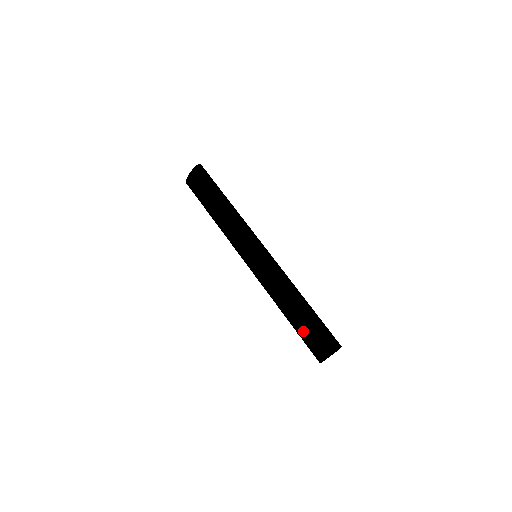
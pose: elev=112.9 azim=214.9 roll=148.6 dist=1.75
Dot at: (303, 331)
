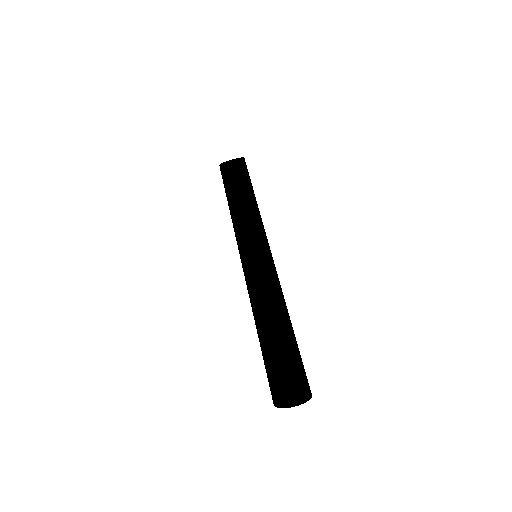
Dot at: (274, 350)
